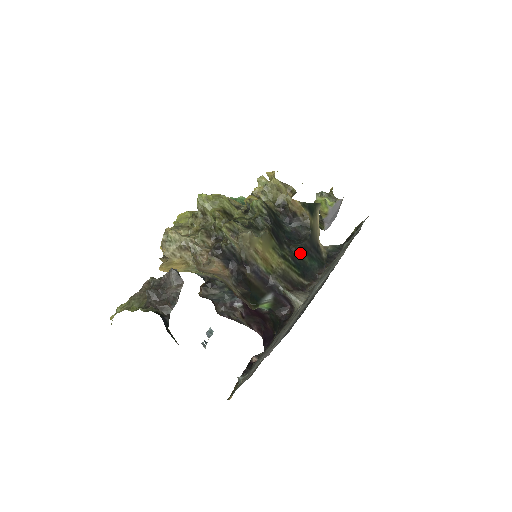
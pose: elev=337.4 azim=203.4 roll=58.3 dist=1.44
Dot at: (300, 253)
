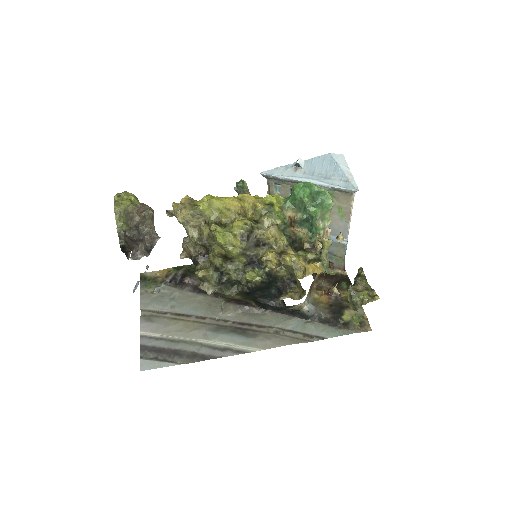
Dot at: occluded
